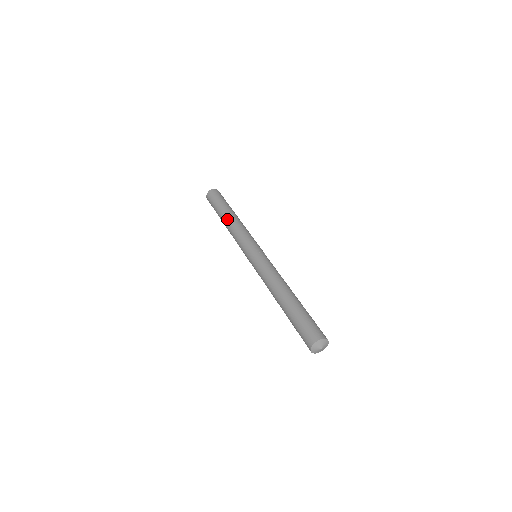
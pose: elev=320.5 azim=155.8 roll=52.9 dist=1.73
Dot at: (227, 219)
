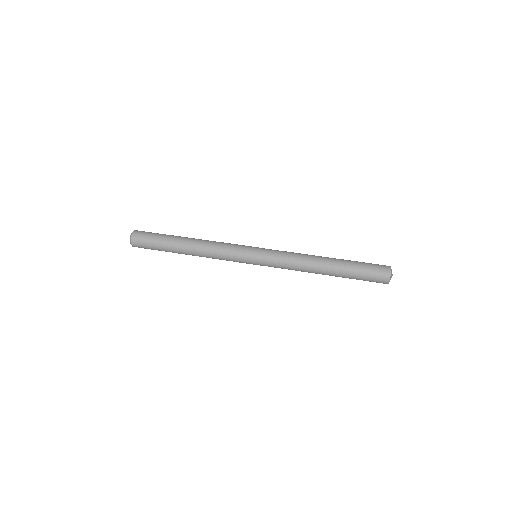
Dot at: (190, 253)
